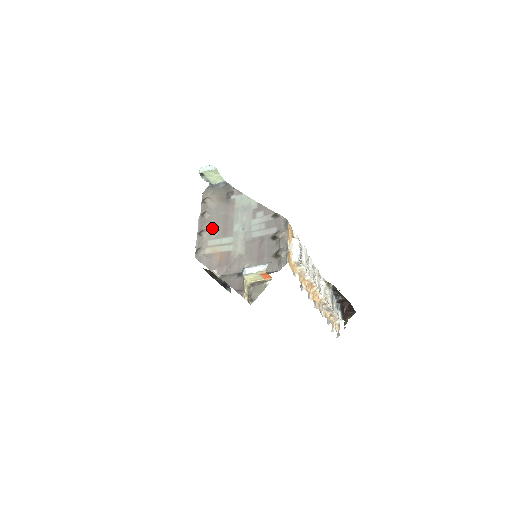
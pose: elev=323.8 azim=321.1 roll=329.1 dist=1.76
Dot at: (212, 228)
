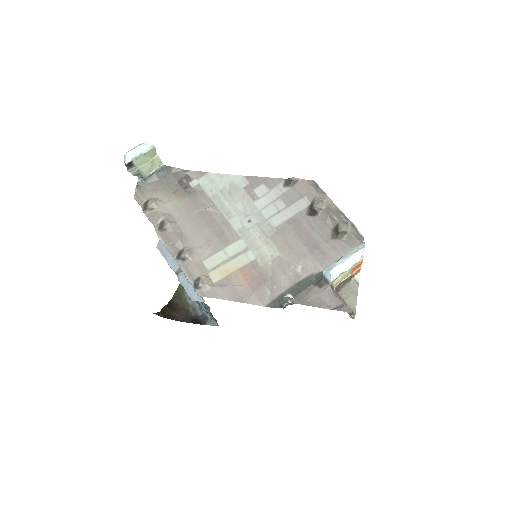
Dot at: (196, 241)
